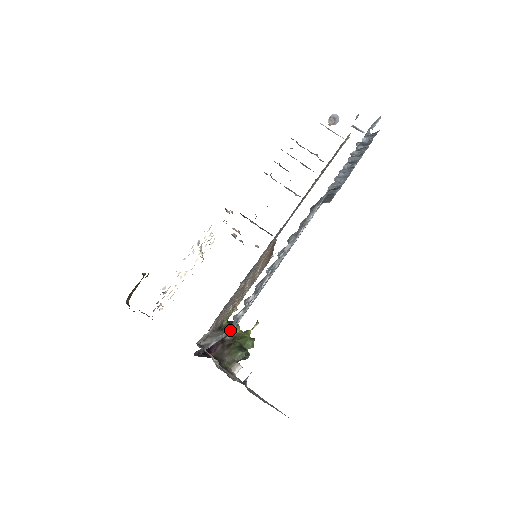
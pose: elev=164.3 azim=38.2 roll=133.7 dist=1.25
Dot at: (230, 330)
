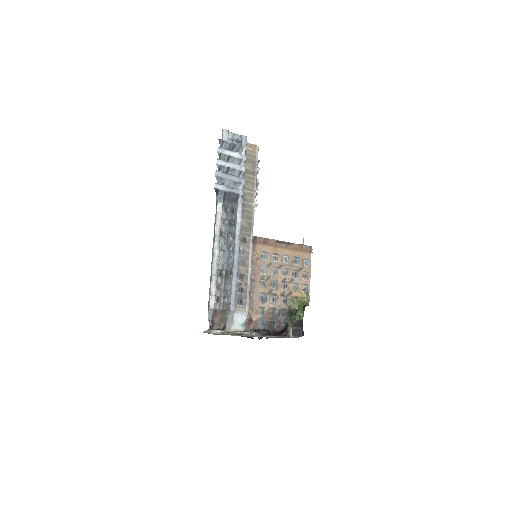
Dot at: (212, 310)
